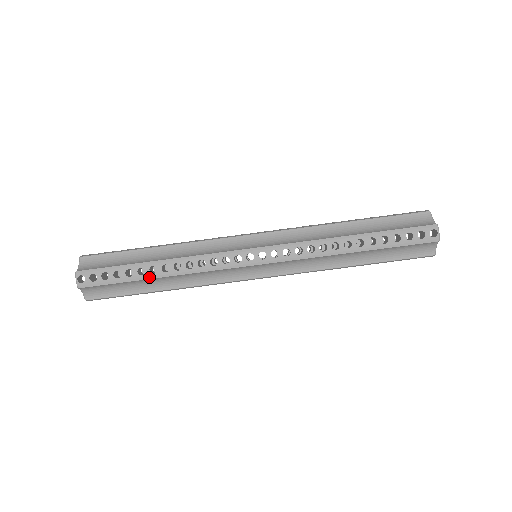
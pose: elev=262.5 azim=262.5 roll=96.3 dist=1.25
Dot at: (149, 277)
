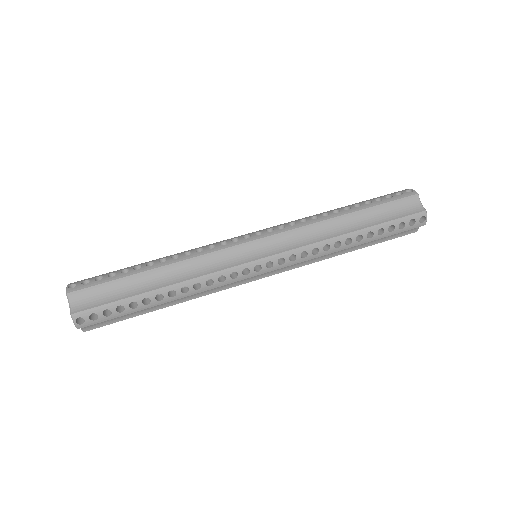
Dot at: (145, 270)
